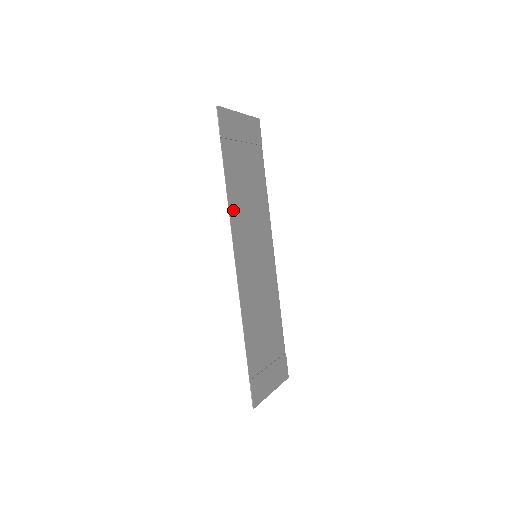
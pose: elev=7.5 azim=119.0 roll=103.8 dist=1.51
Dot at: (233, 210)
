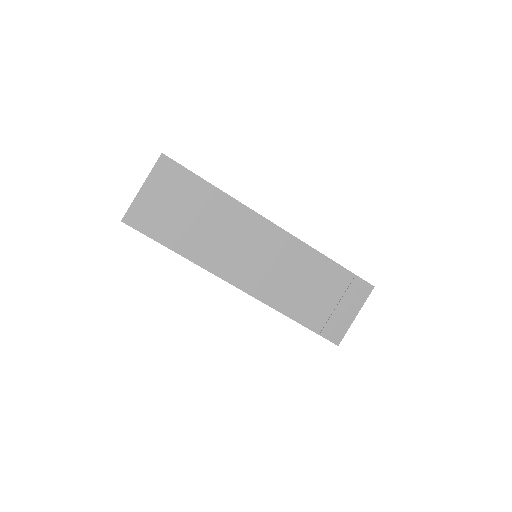
Dot at: (203, 260)
